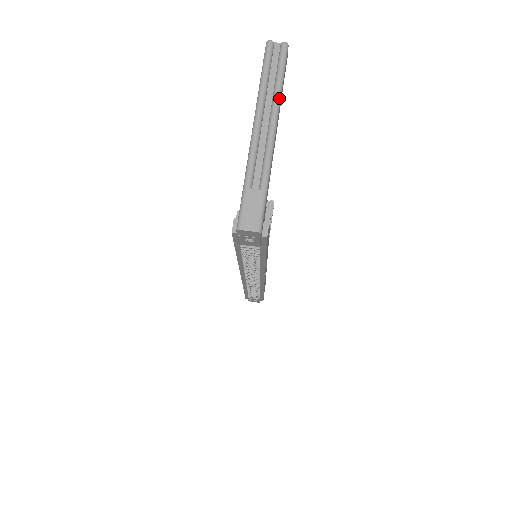
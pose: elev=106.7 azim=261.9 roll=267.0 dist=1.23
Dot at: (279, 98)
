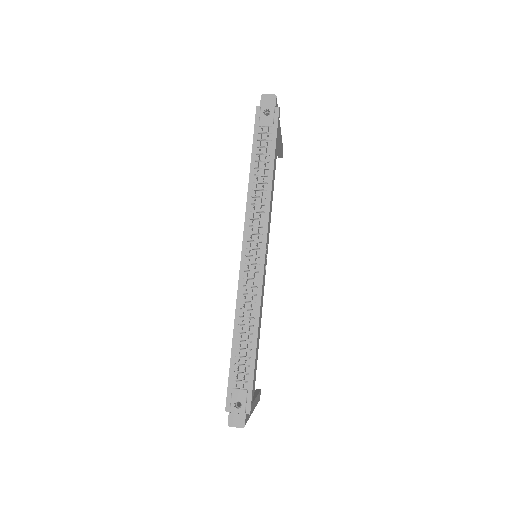
Dot at: occluded
